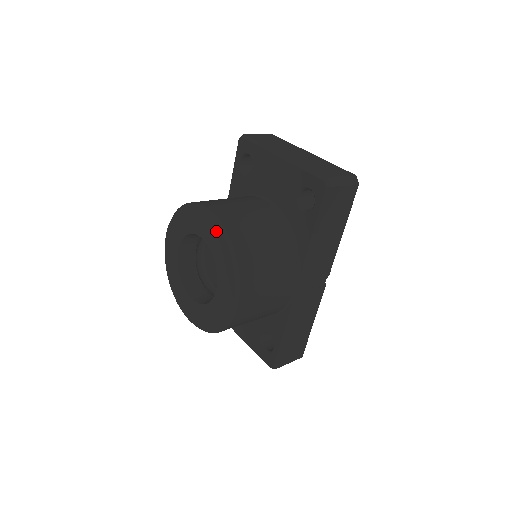
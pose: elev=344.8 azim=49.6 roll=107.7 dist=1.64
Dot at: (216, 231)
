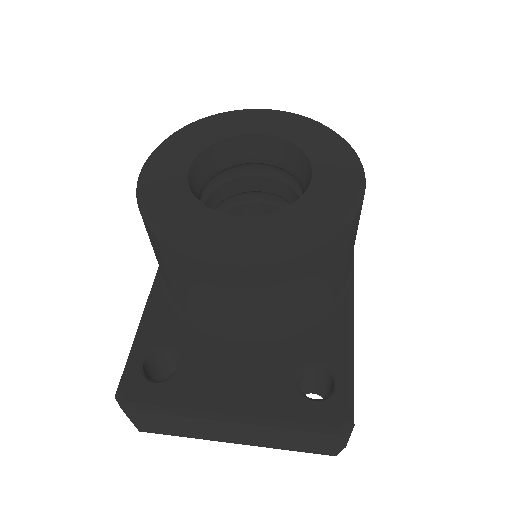
Dot at: (293, 118)
